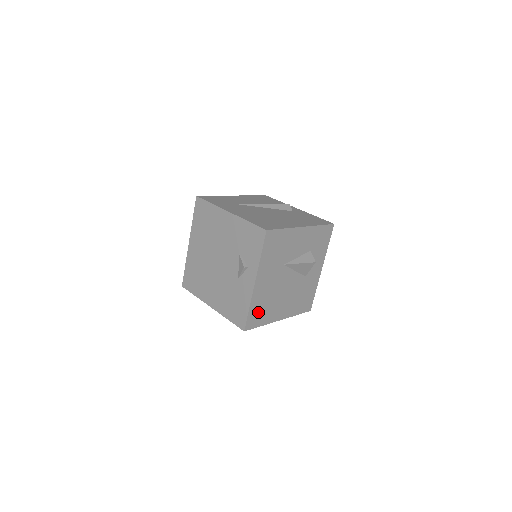
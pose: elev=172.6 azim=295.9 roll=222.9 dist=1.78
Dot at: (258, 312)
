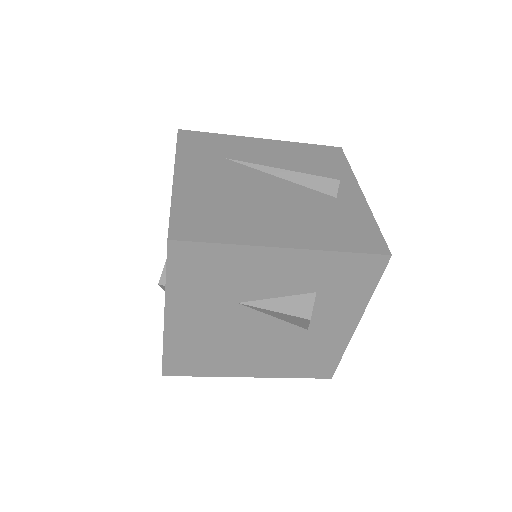
Dot at: (188, 358)
